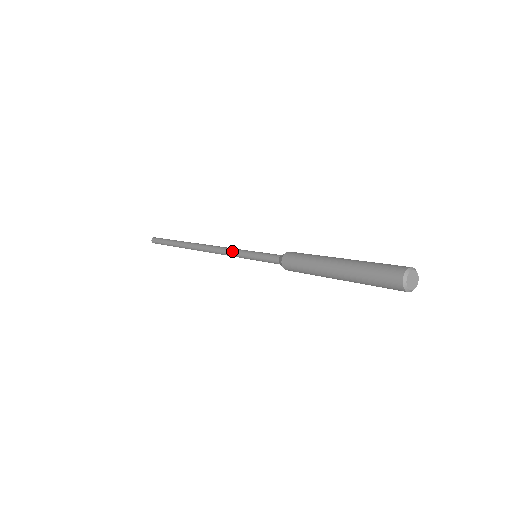
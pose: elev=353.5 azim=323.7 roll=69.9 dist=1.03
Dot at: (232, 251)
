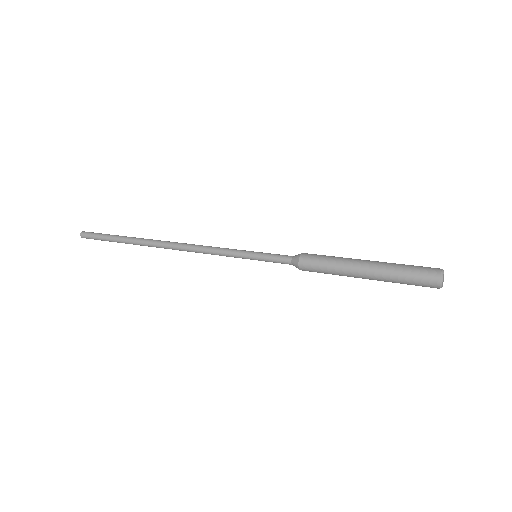
Dot at: (223, 252)
